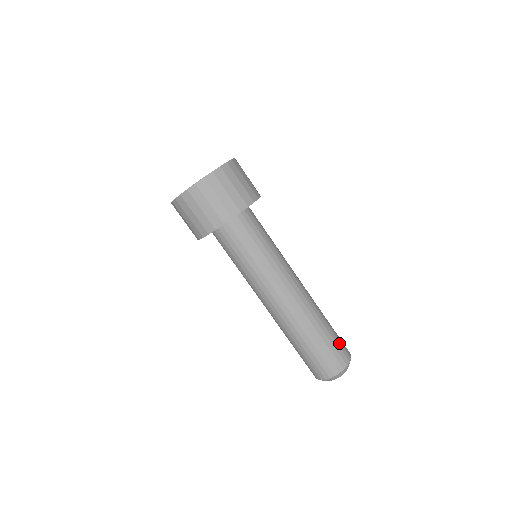
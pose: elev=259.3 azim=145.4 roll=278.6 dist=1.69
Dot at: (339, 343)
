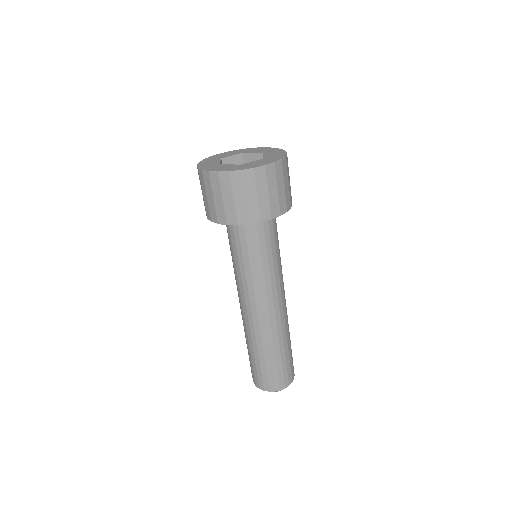
Dot at: (276, 374)
